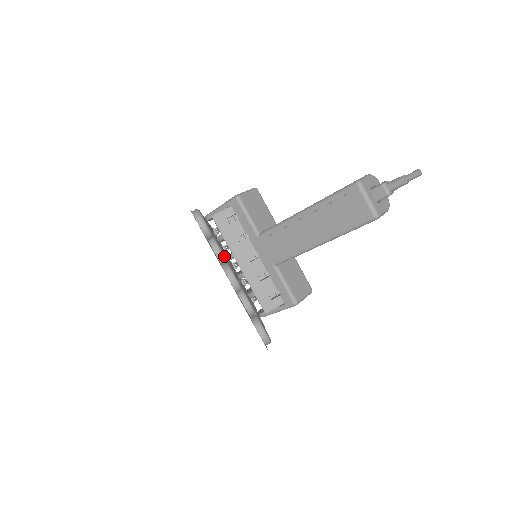
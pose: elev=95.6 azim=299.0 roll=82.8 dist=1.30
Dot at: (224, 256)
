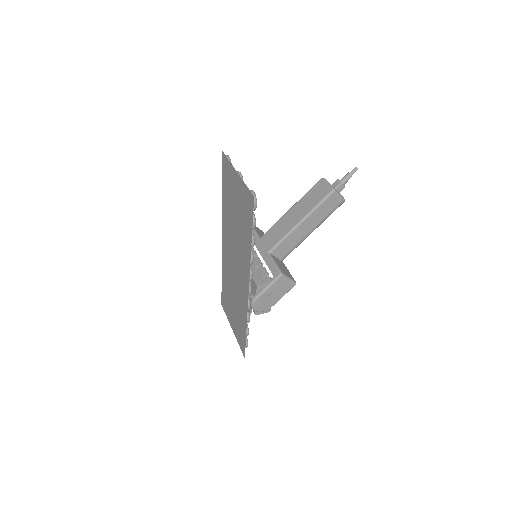
Dot at: occluded
